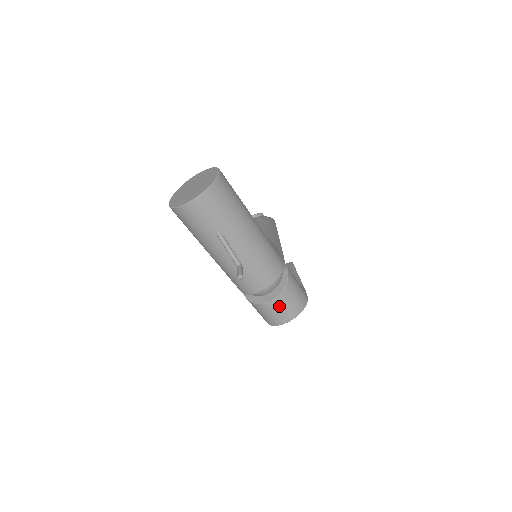
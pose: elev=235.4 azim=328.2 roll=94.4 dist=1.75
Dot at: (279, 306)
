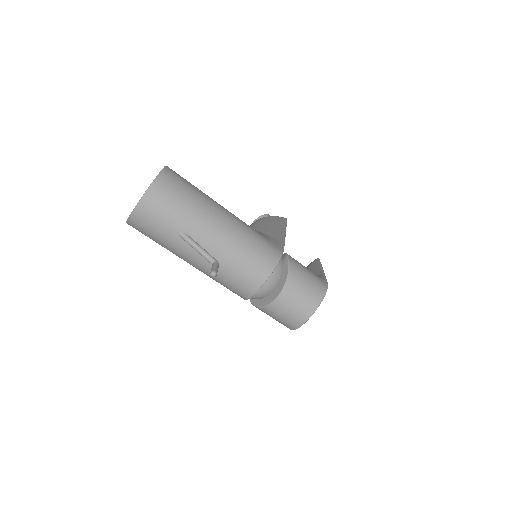
Dot at: (288, 302)
